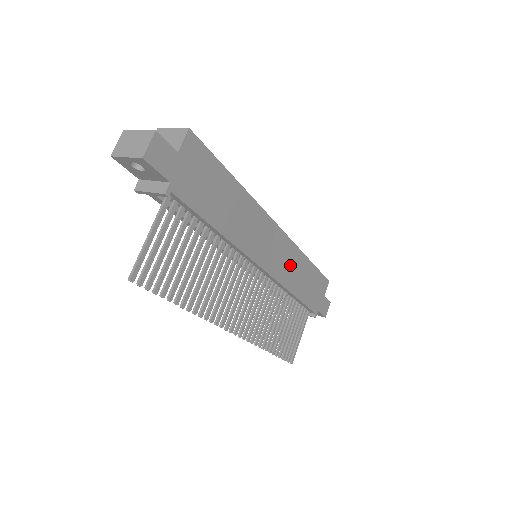
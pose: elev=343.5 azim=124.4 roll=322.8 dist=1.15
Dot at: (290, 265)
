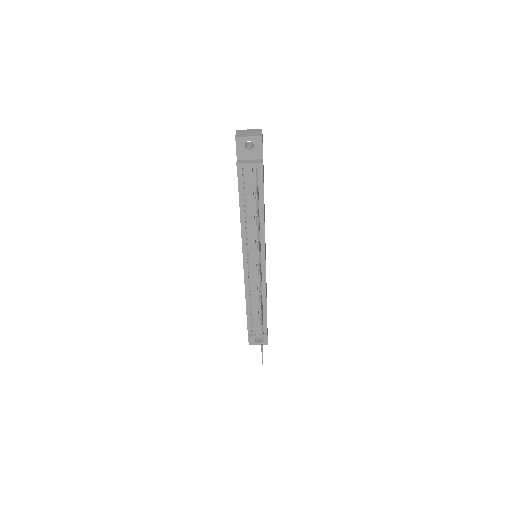
Dot at: occluded
